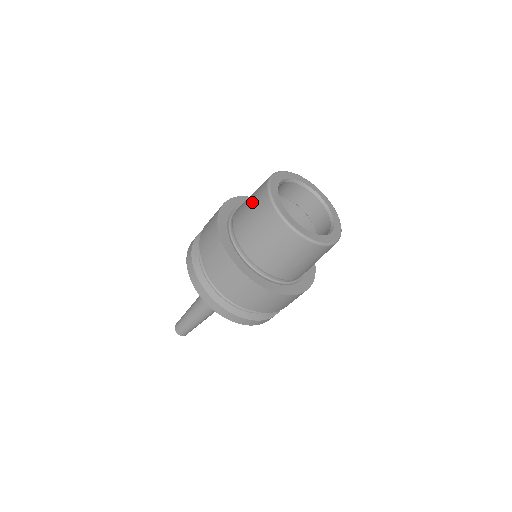
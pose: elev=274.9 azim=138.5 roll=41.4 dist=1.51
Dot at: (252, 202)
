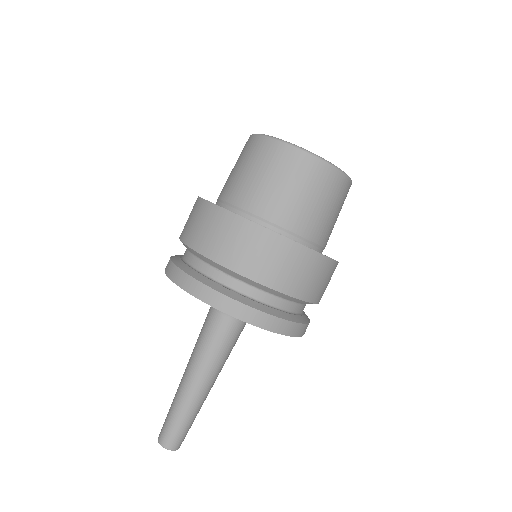
Dot at: (244, 162)
